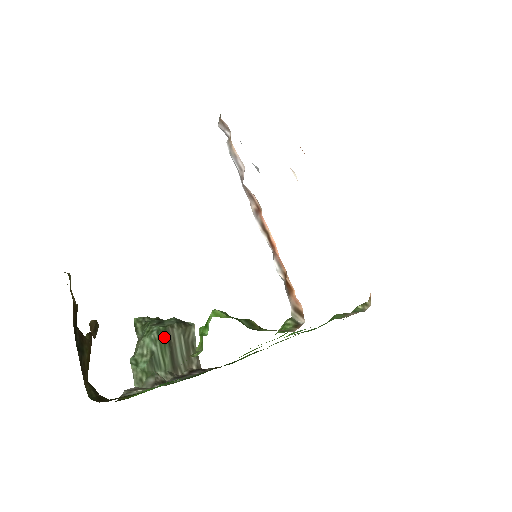
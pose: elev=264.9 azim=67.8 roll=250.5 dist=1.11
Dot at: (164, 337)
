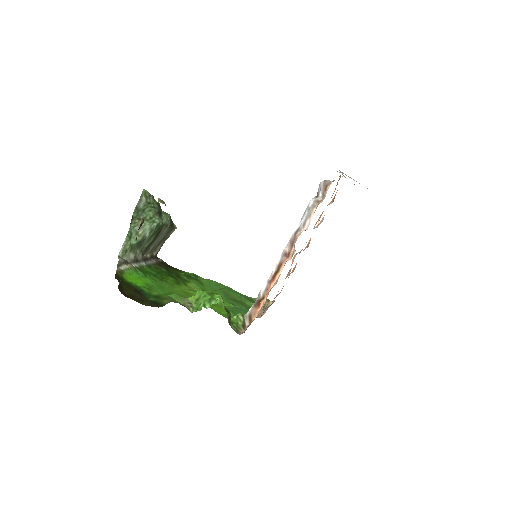
Dot at: (157, 230)
